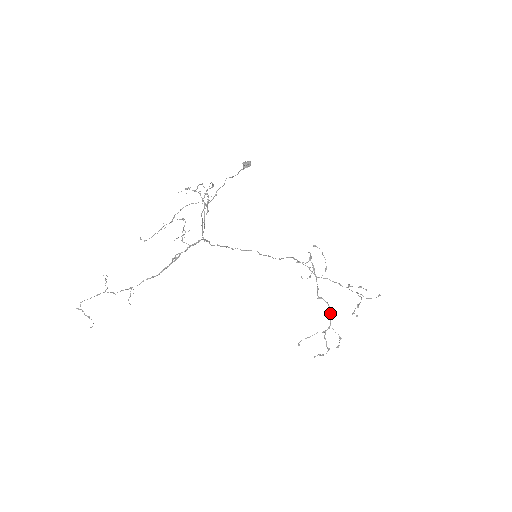
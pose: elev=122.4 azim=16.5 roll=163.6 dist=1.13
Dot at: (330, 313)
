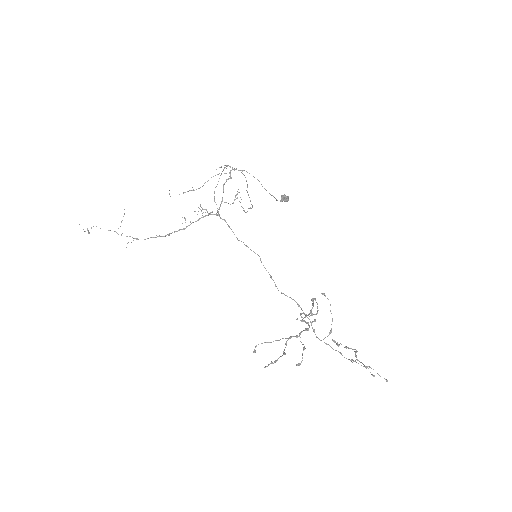
Dot at: (306, 329)
